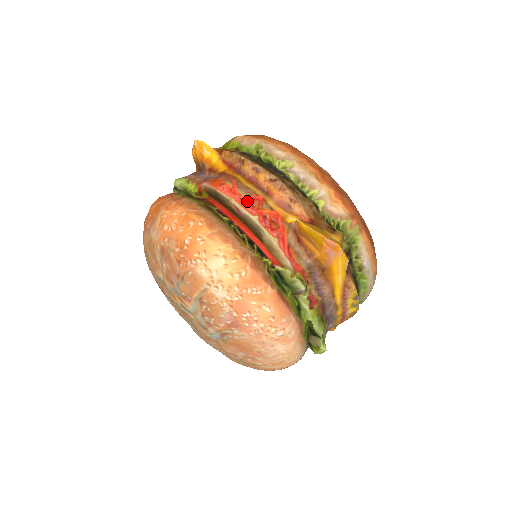
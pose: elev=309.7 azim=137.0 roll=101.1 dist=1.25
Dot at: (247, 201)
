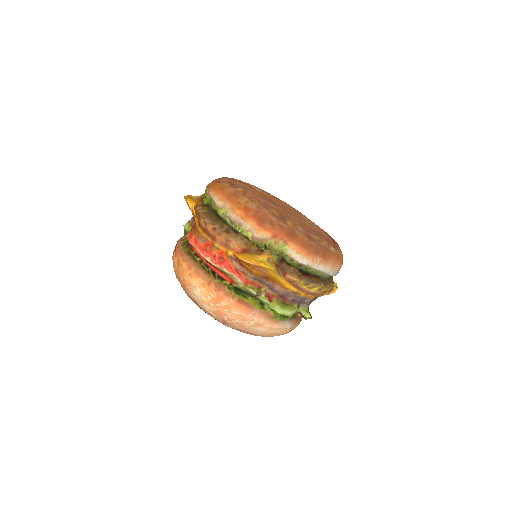
Dot at: (203, 248)
